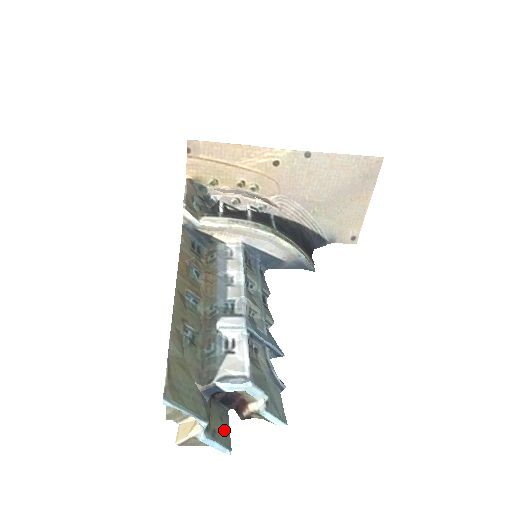
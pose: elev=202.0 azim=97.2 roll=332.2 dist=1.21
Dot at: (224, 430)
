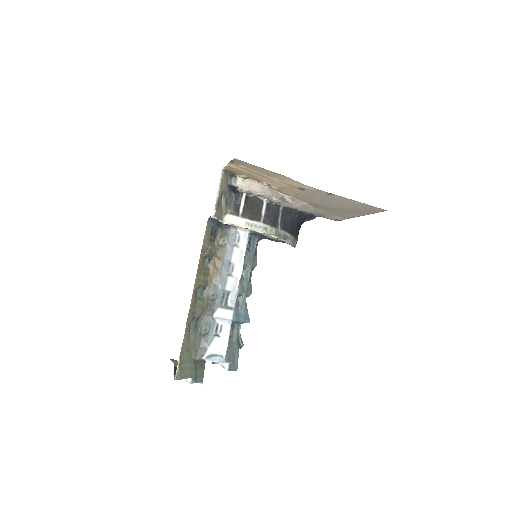
Dot at: (202, 372)
